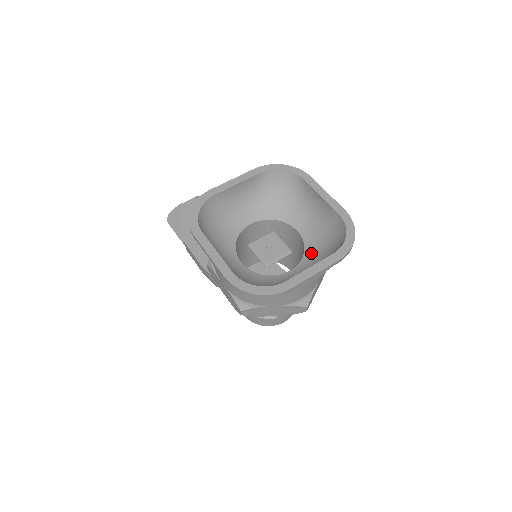
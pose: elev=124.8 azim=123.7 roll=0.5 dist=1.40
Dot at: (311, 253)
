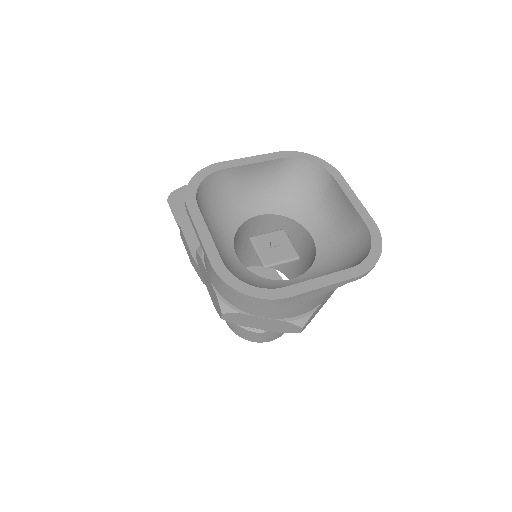
Dot at: (322, 264)
